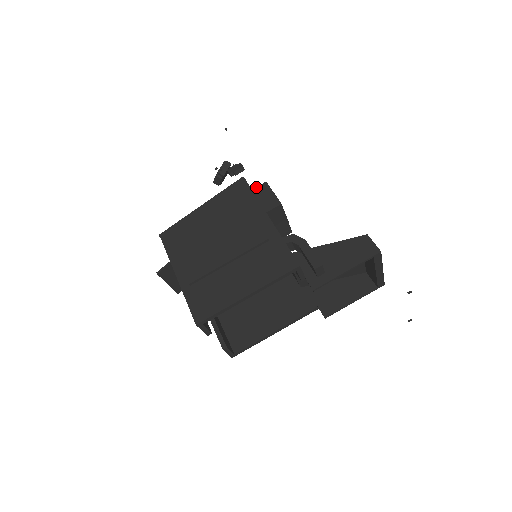
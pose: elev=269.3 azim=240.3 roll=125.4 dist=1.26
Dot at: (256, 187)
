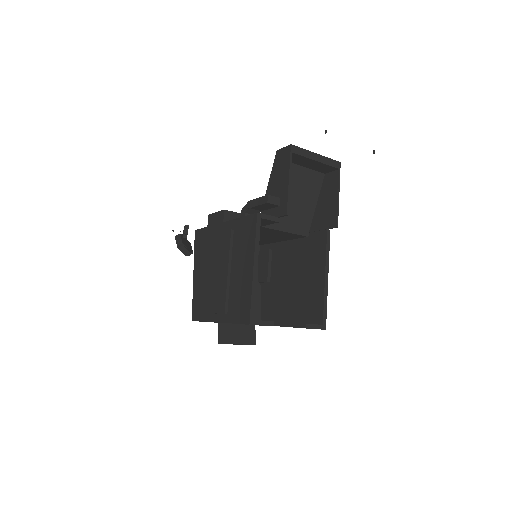
Dot at: (207, 225)
